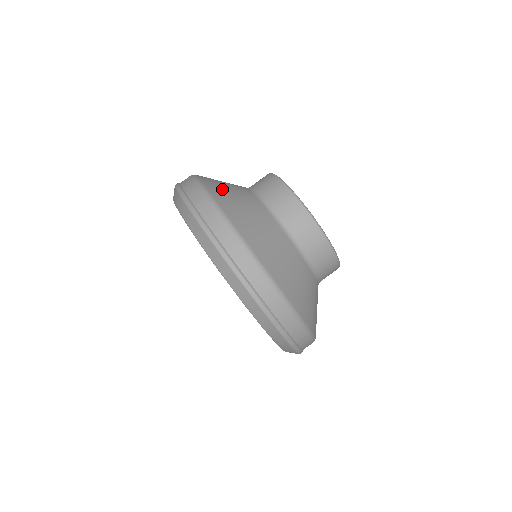
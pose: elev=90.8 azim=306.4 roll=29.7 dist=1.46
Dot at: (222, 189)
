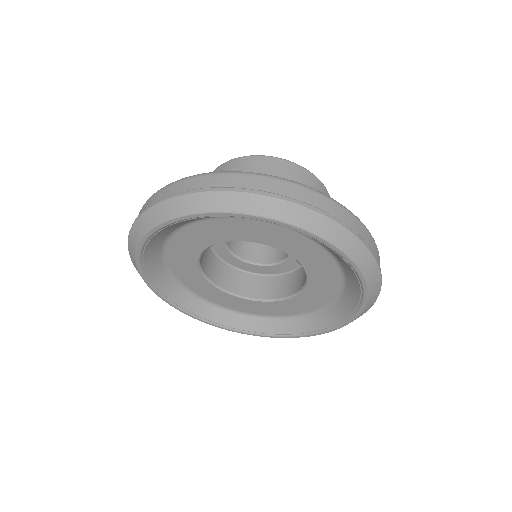
Dot at: occluded
